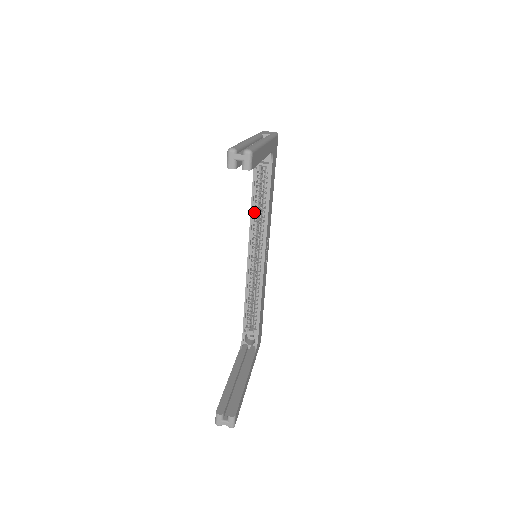
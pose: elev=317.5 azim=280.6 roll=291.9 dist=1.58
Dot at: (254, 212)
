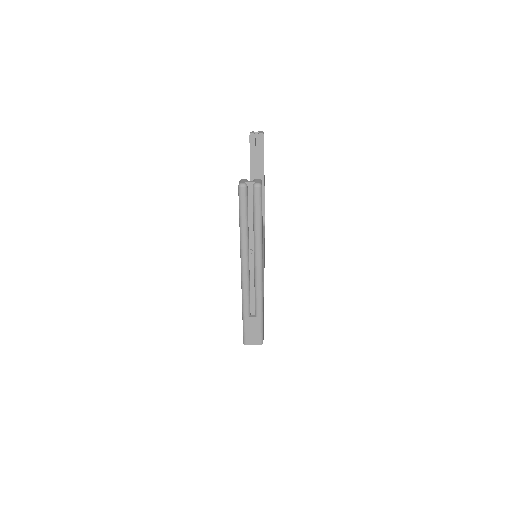
Dot at: occluded
